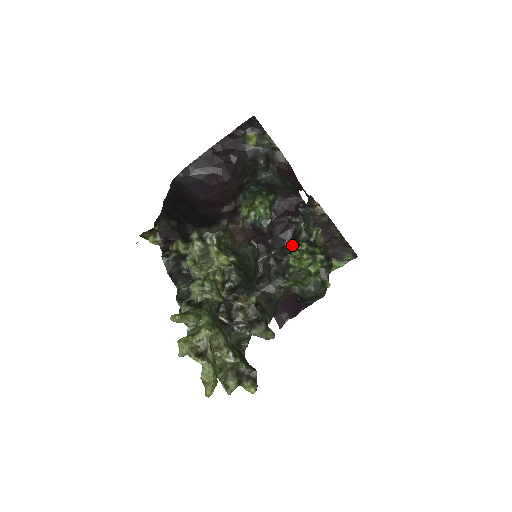
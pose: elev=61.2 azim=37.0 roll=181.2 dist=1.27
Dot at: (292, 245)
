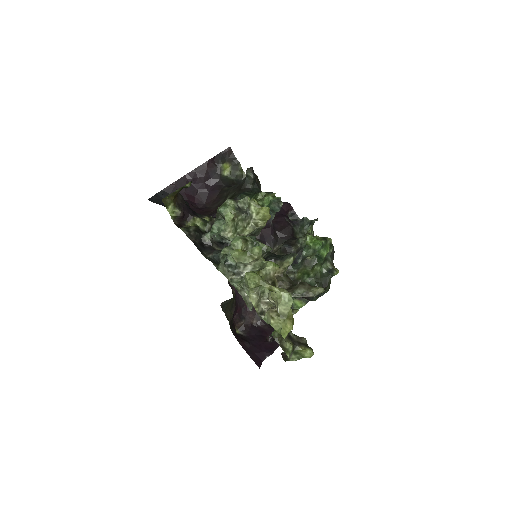
Dot at: (295, 239)
